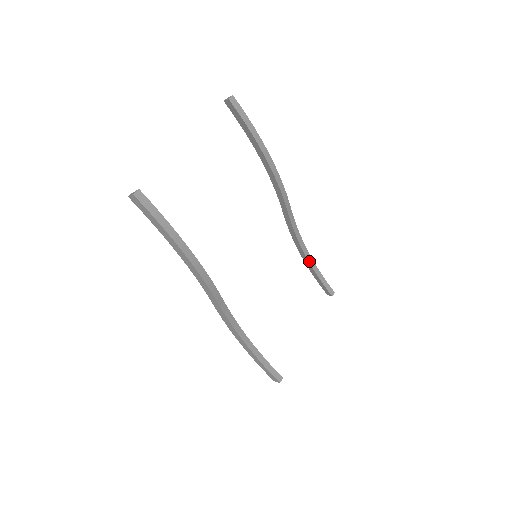
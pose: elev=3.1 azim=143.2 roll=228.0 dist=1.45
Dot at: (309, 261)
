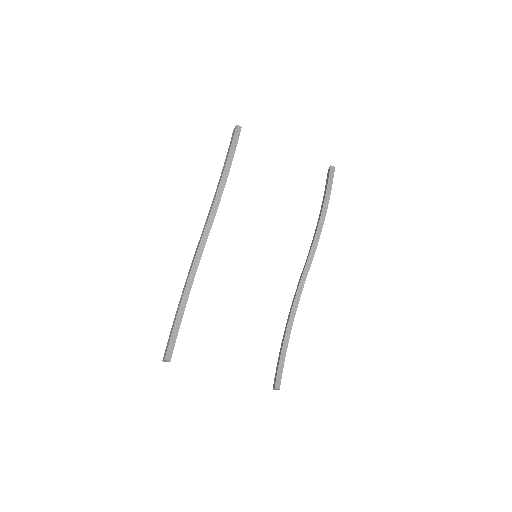
Dot at: (286, 333)
